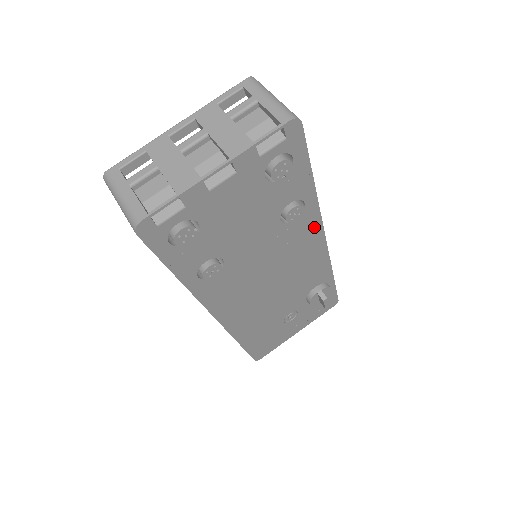
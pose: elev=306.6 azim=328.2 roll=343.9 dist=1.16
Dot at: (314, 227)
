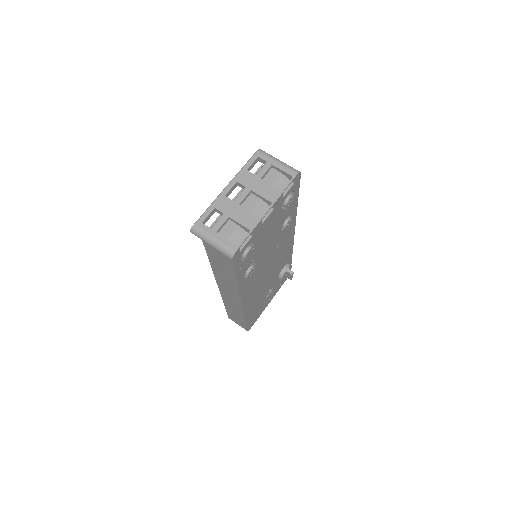
Dot at: (292, 228)
